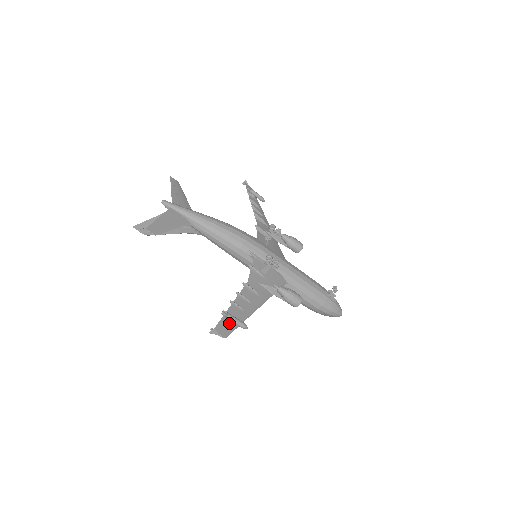
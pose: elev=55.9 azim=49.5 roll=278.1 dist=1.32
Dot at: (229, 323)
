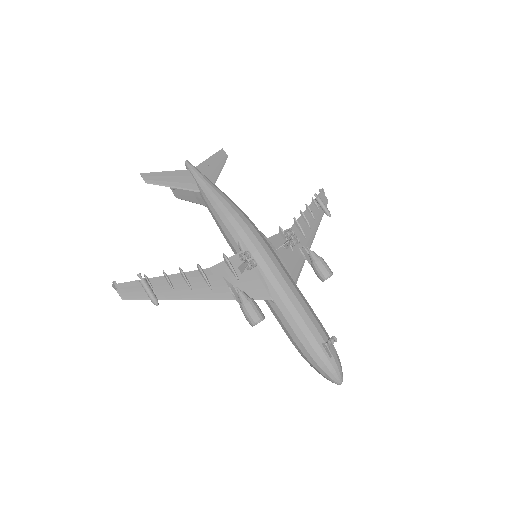
Dot at: (142, 290)
